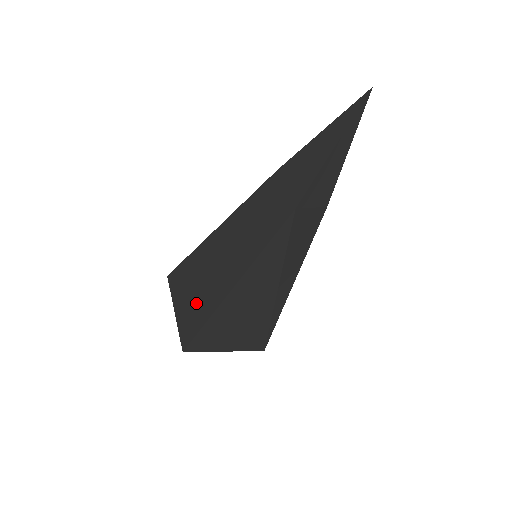
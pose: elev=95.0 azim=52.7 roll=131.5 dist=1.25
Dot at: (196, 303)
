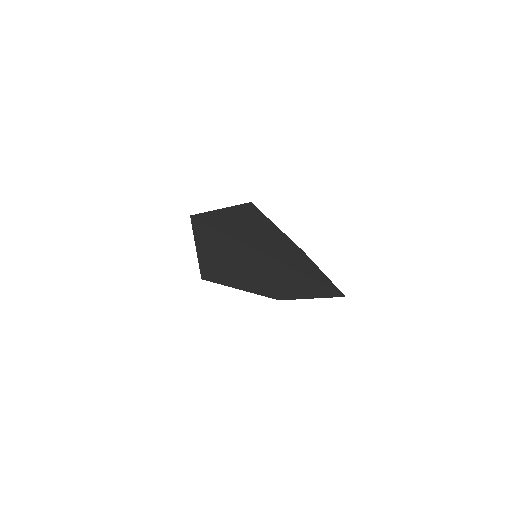
Dot at: (211, 264)
